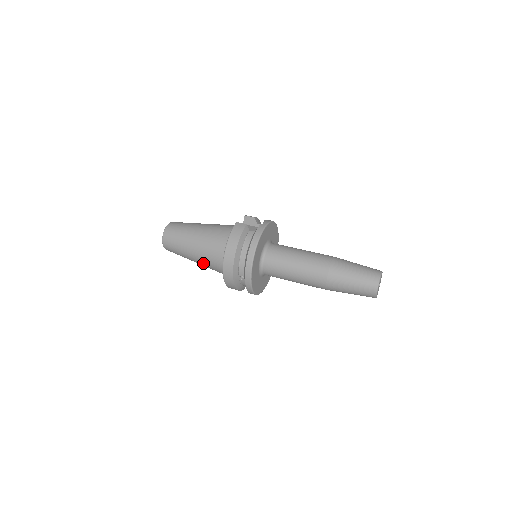
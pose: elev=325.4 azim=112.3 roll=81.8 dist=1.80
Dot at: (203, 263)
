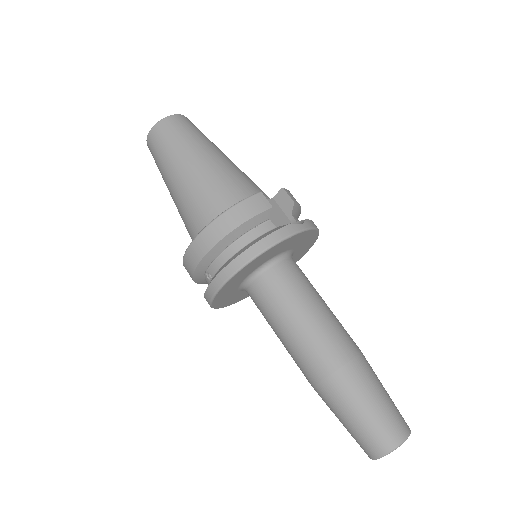
Dot at: (178, 208)
